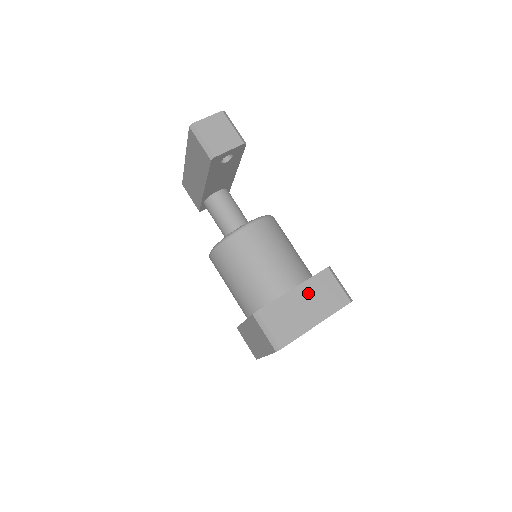
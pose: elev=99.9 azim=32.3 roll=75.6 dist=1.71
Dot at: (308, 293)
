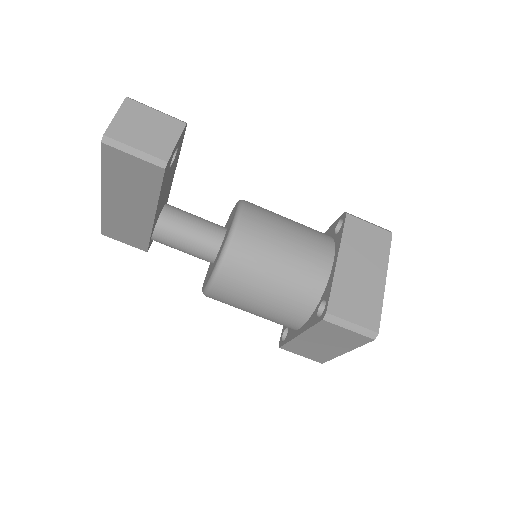
Dot at: (353, 254)
